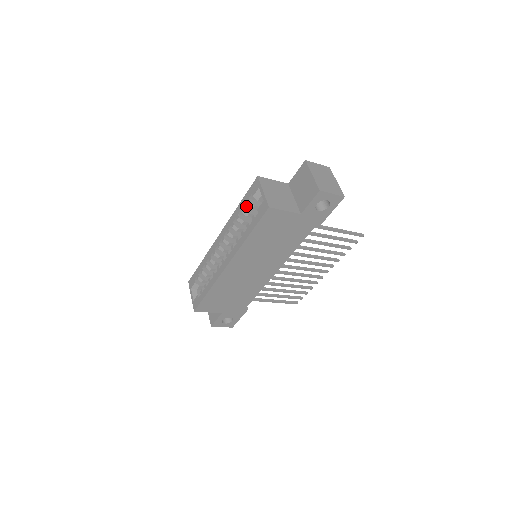
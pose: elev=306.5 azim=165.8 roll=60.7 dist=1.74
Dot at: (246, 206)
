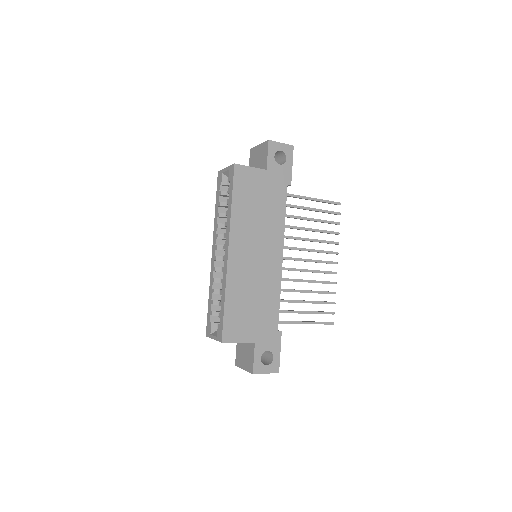
Dot at: occluded
